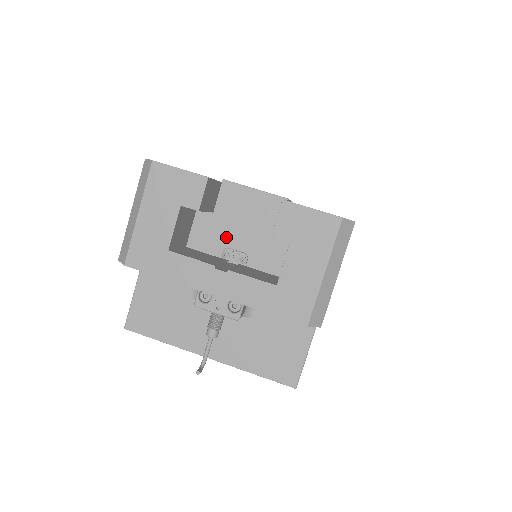
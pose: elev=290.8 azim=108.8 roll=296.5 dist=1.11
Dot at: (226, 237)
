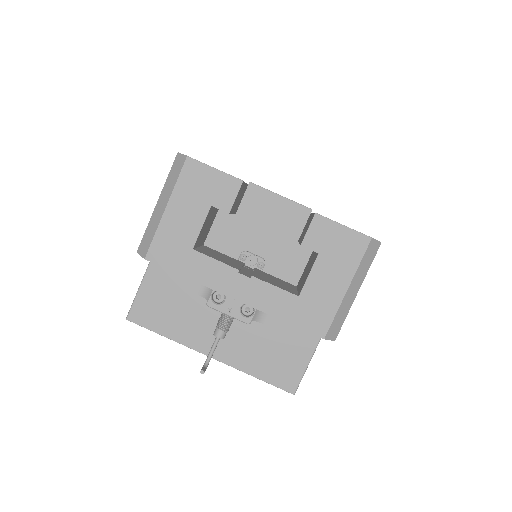
Dot at: (246, 240)
